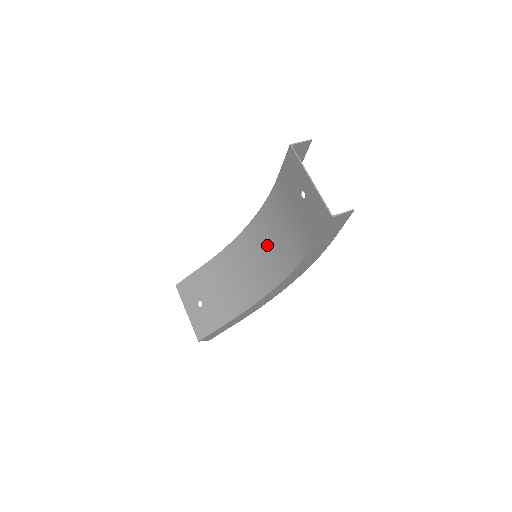
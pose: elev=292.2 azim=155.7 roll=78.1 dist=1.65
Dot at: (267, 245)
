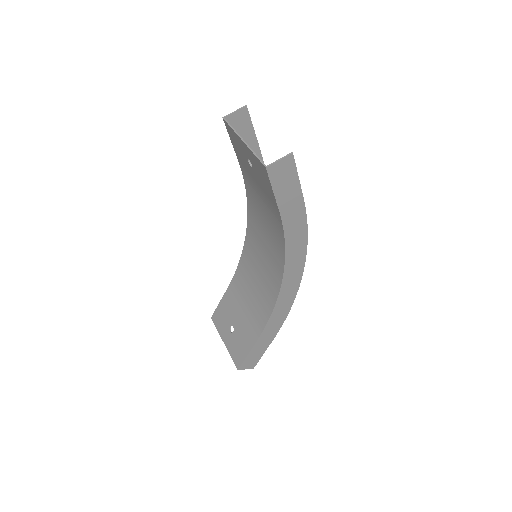
Dot at: (263, 240)
